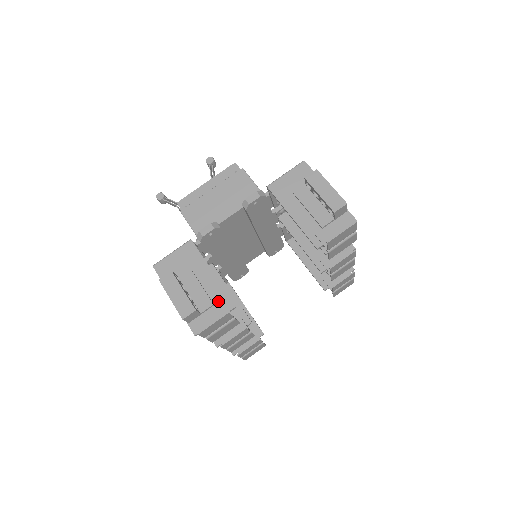
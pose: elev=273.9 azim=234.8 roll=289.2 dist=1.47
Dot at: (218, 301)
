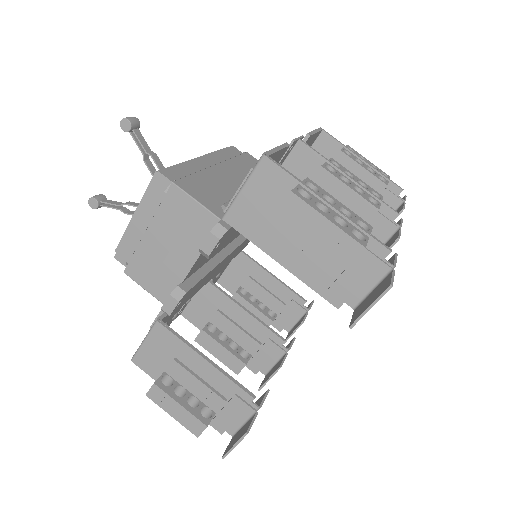
Dot at: (230, 395)
